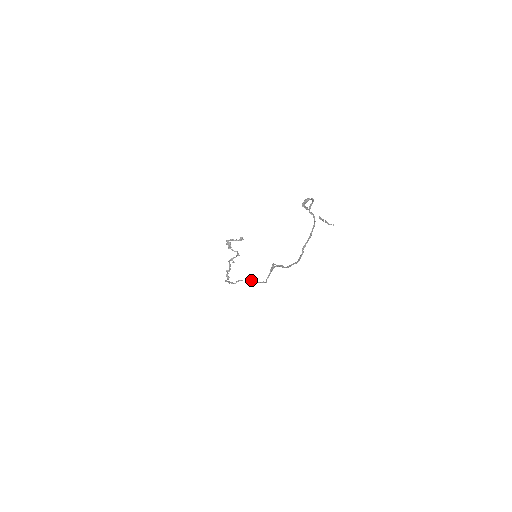
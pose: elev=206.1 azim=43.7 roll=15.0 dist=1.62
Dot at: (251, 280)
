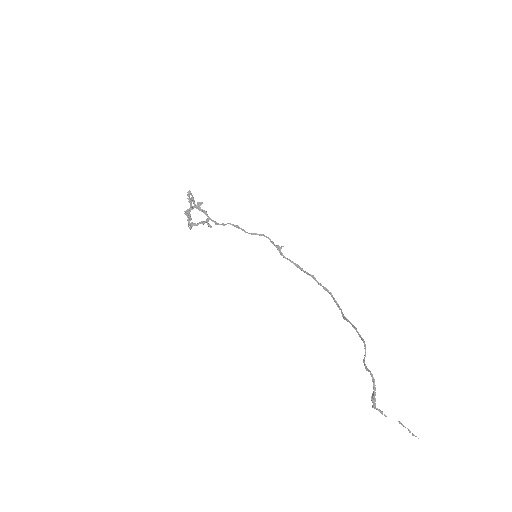
Dot at: occluded
